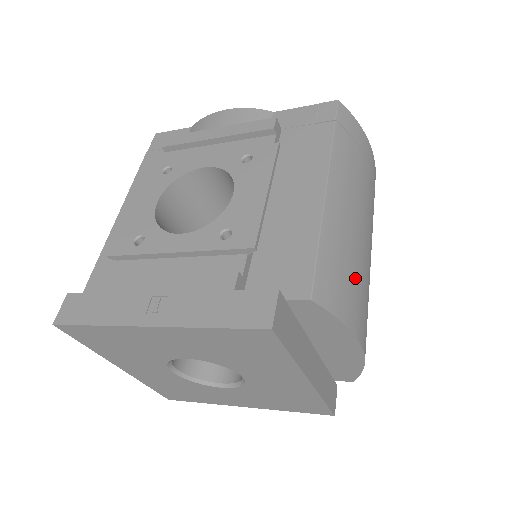
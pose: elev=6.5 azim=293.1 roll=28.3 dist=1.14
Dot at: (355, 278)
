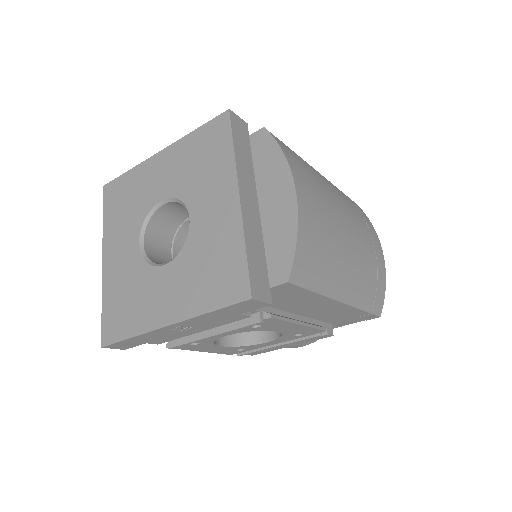
Dot at: (312, 180)
